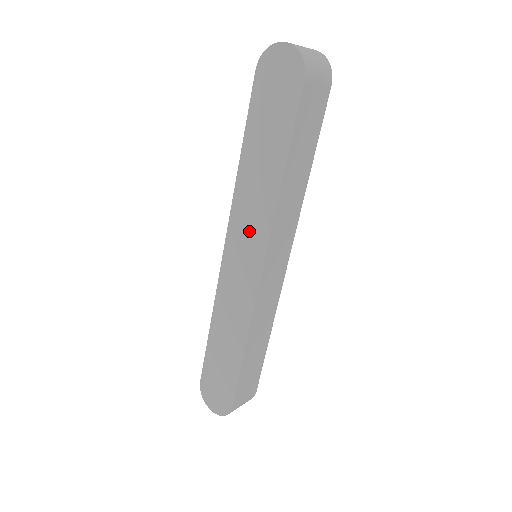
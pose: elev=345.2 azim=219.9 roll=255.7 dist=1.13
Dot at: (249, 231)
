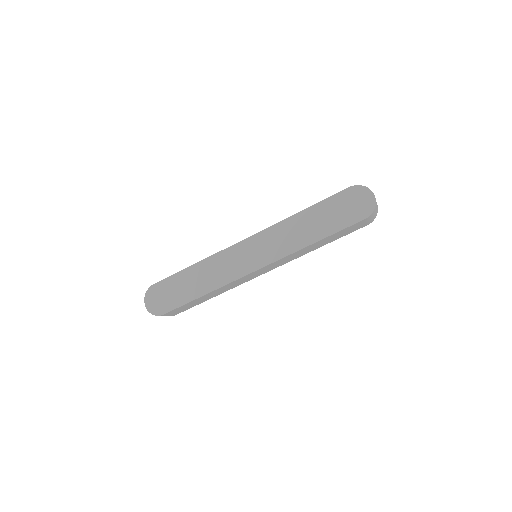
Dot at: (270, 246)
